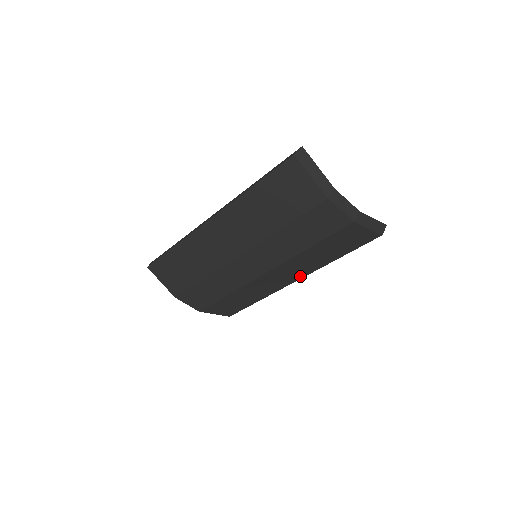
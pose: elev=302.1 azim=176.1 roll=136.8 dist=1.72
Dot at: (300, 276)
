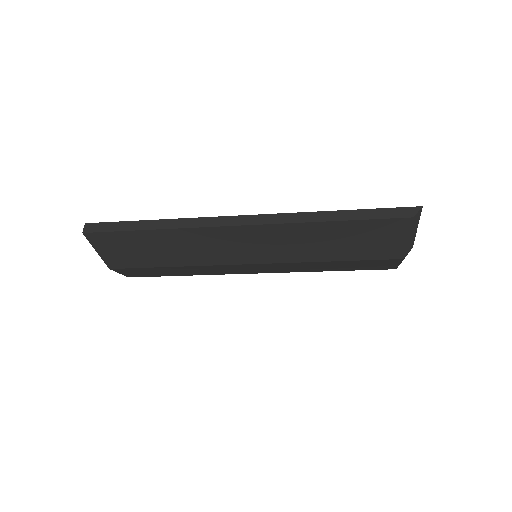
Dot at: occluded
